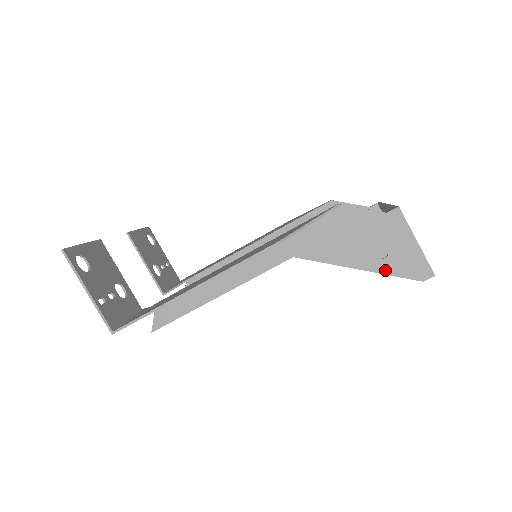
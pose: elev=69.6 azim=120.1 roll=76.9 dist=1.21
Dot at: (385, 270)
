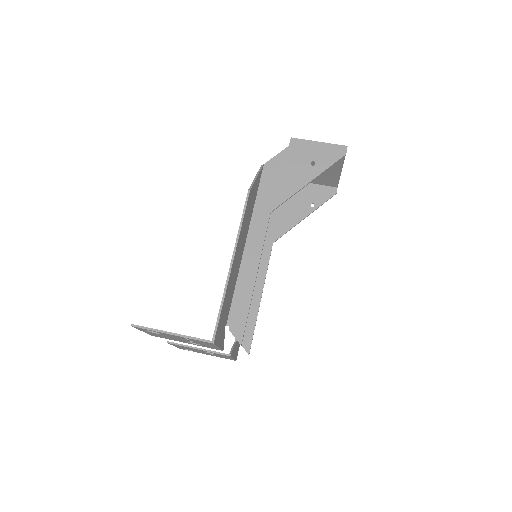
Dot at: (322, 169)
